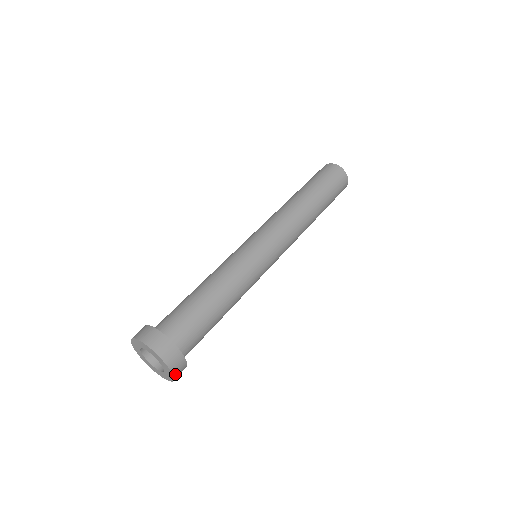
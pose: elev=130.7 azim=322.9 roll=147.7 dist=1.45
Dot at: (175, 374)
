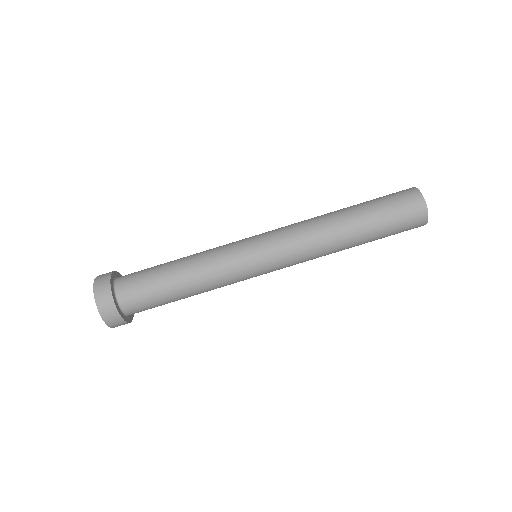
Dot at: occluded
